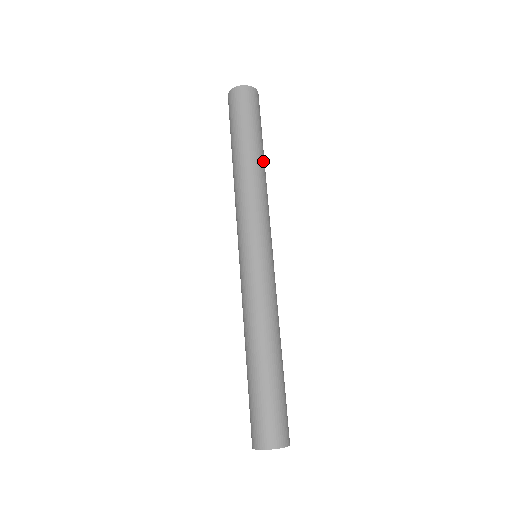
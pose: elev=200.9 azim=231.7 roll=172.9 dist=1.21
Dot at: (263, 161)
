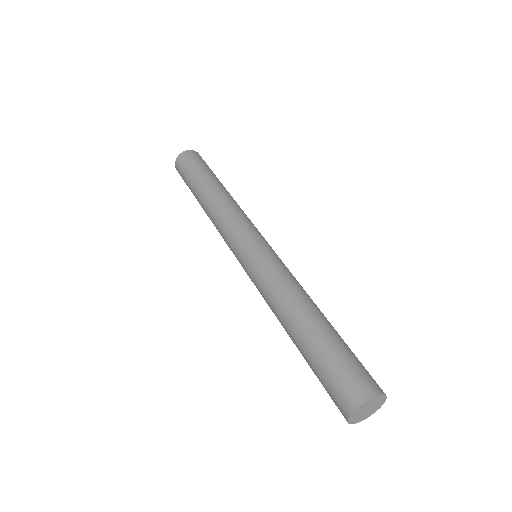
Dot at: (226, 190)
